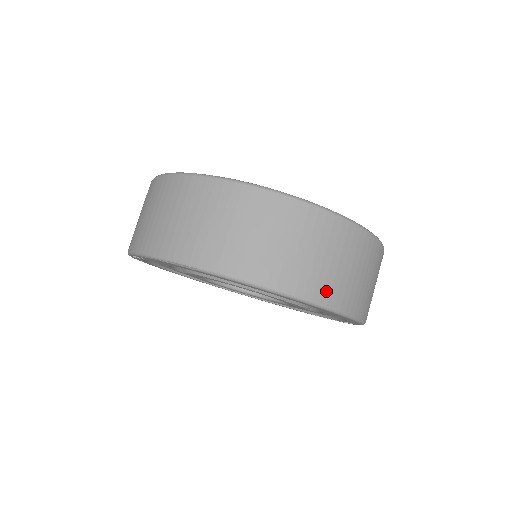
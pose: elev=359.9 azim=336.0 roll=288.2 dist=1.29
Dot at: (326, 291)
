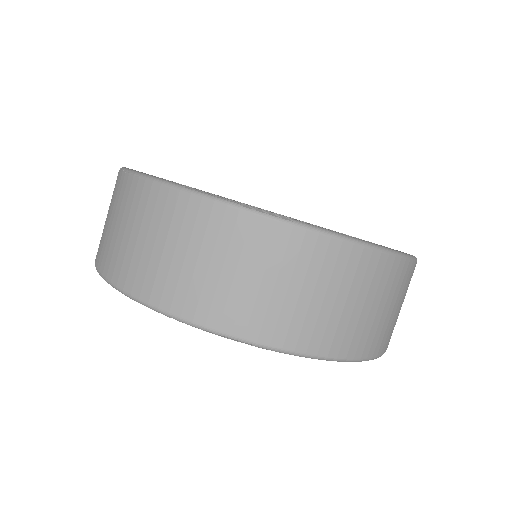
Dot at: (383, 342)
